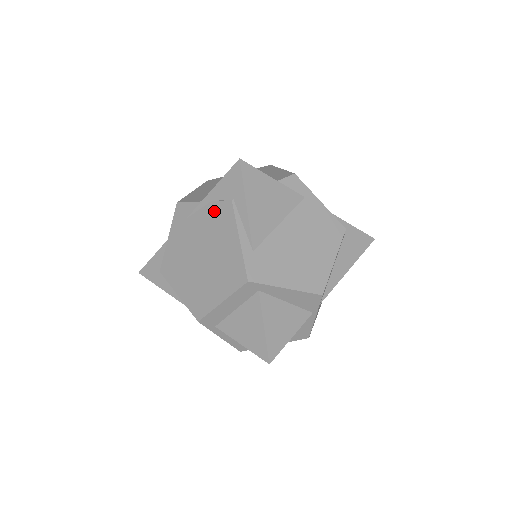
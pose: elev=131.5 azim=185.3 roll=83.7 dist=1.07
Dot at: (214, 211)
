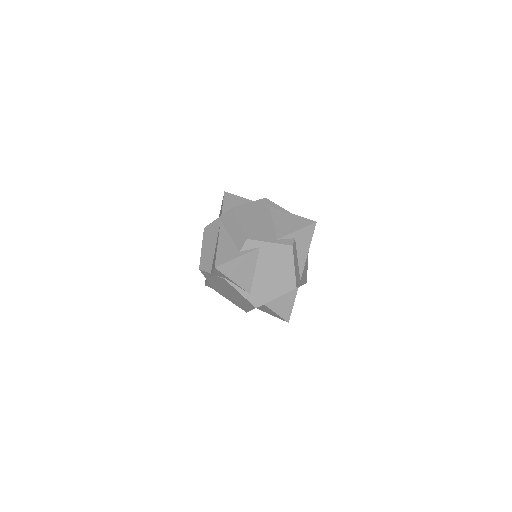
Dot at: (220, 280)
